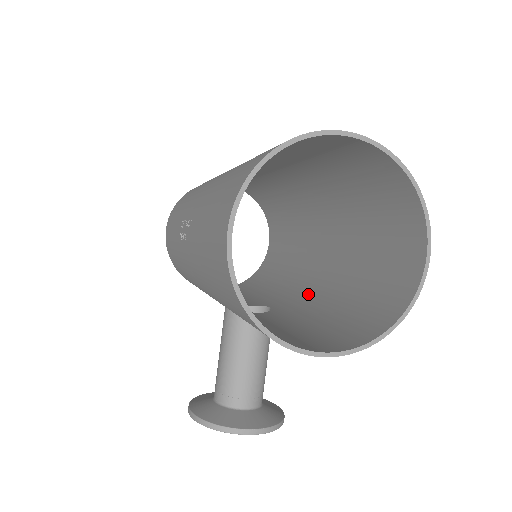
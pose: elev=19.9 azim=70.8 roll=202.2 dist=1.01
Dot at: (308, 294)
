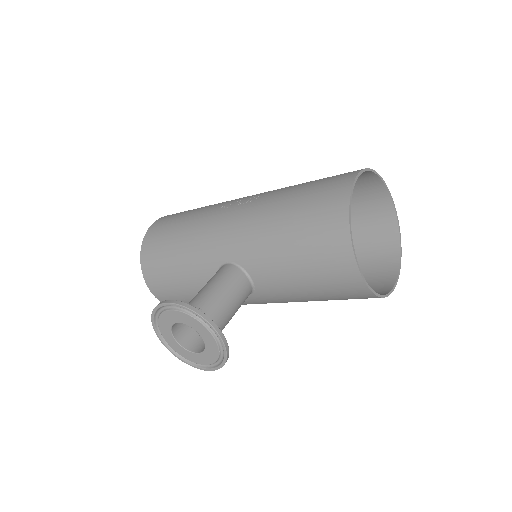
Dot at: occluded
